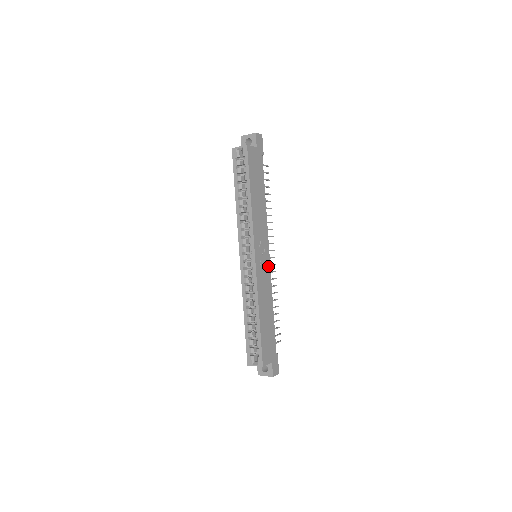
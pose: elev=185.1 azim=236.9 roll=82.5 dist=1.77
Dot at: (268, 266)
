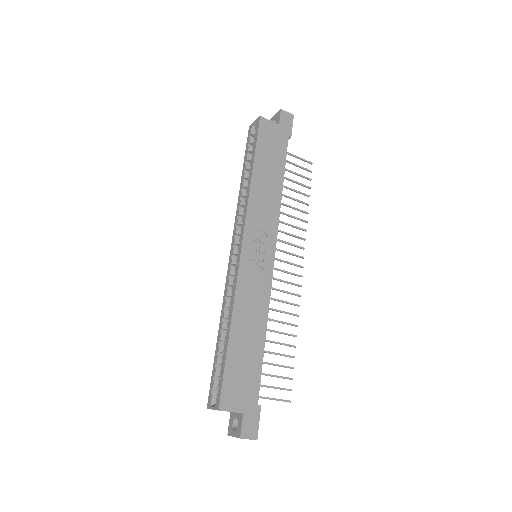
Dot at: (268, 270)
